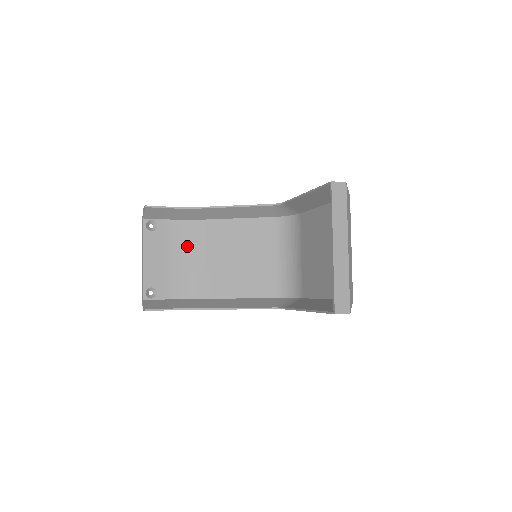
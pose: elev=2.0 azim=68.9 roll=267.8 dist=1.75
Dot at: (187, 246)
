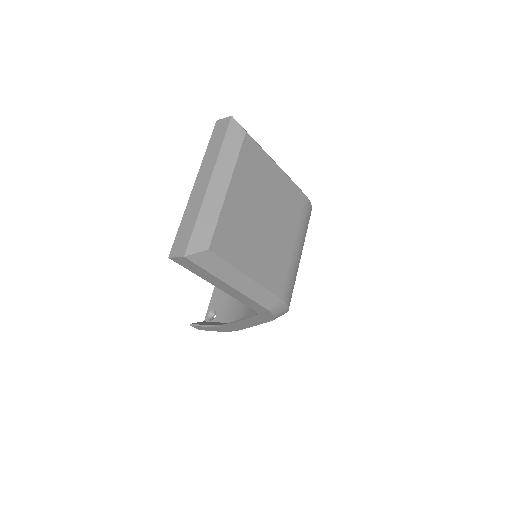
Dot at: occluded
